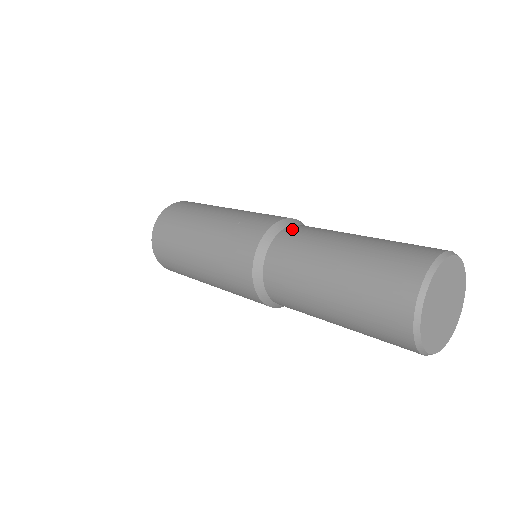
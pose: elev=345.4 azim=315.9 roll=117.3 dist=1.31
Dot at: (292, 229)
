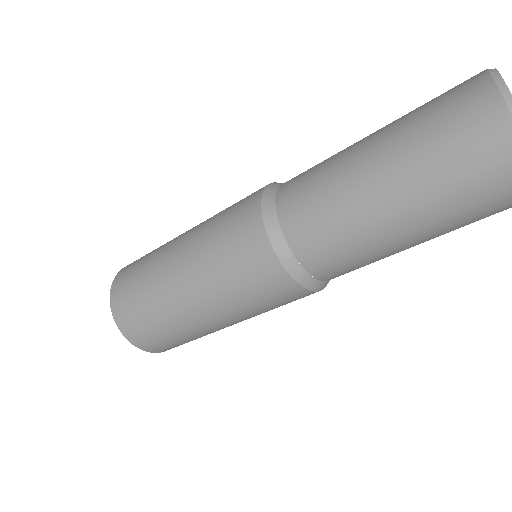
Dot at: occluded
